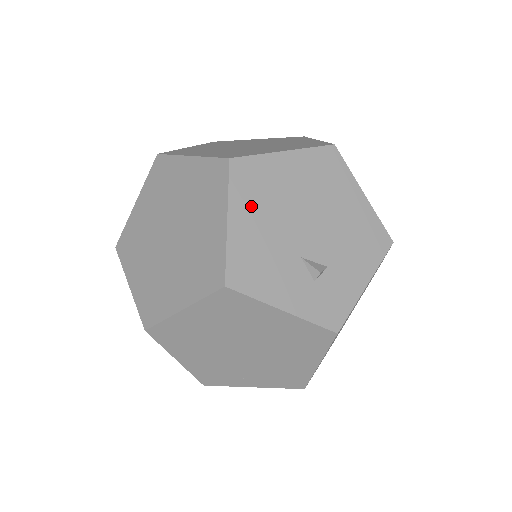
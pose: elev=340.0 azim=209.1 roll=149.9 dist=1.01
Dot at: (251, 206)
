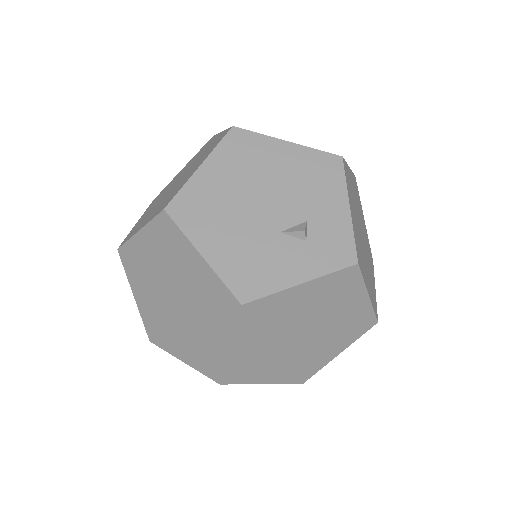
Dot at: (210, 229)
